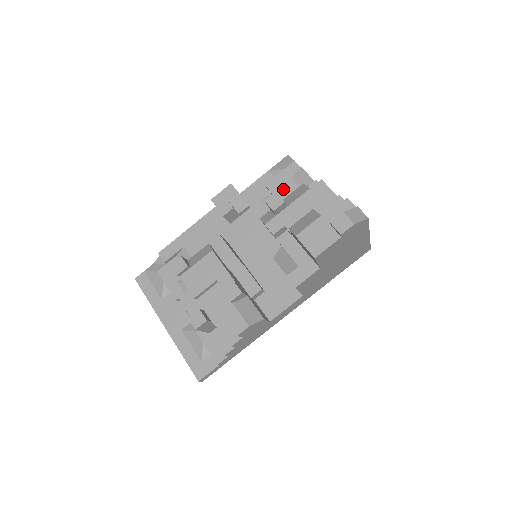
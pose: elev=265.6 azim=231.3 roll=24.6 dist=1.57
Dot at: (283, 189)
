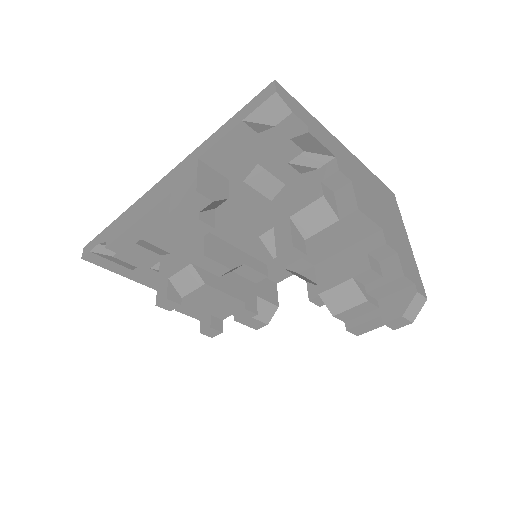
Dot at: (276, 157)
